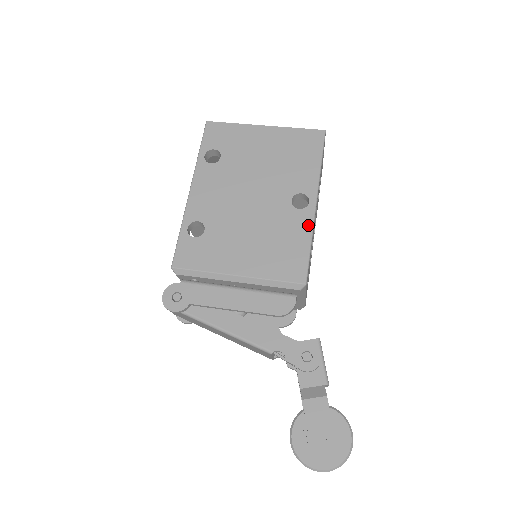
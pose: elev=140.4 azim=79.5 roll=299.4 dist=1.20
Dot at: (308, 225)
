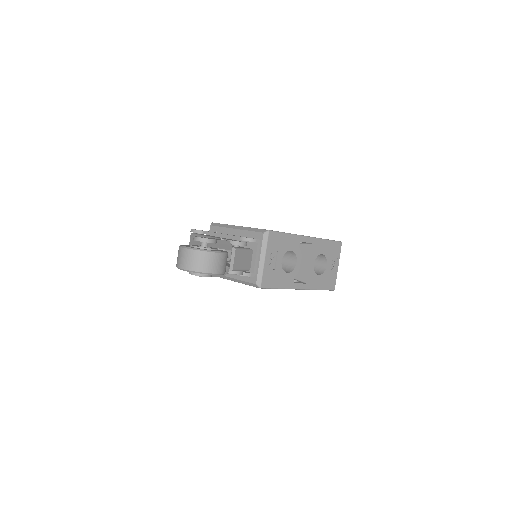
Dot at: (295, 234)
